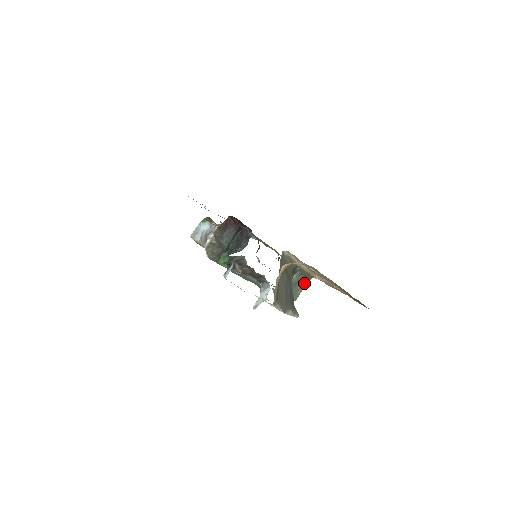
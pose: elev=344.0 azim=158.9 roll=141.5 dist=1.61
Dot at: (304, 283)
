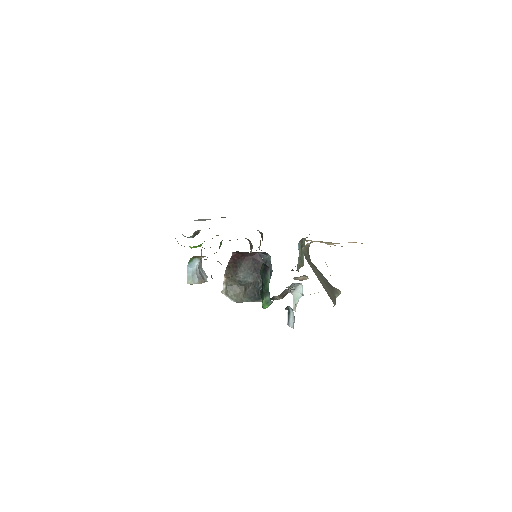
Dot at: (304, 245)
